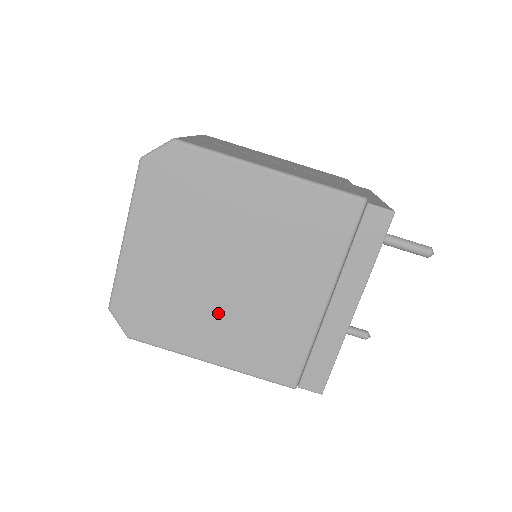
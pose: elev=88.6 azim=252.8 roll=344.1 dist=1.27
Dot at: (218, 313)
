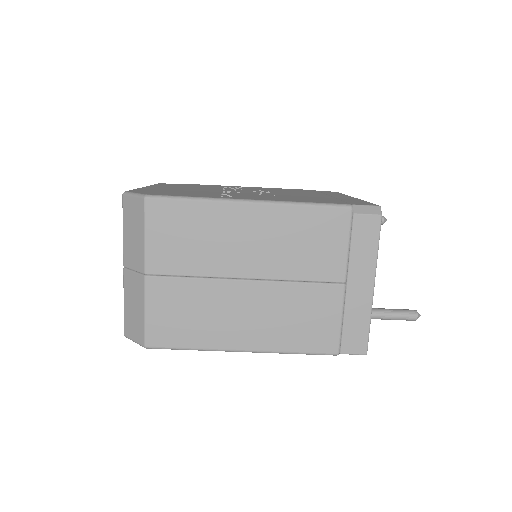
Dot at: occluded
